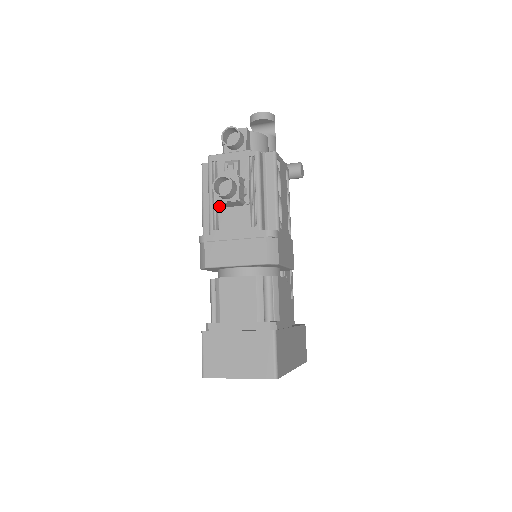
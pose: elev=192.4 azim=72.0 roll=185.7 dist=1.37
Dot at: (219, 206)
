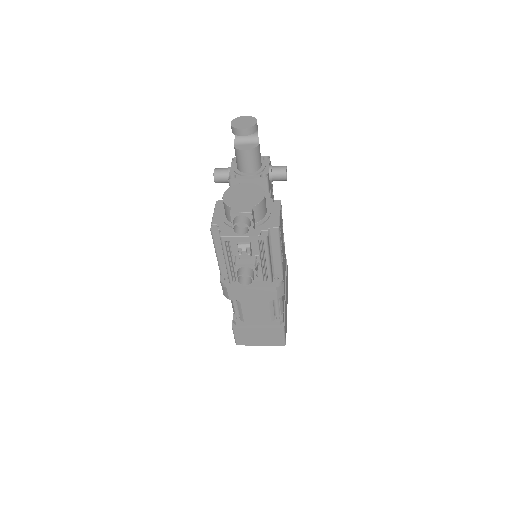
Dot at: occluded
